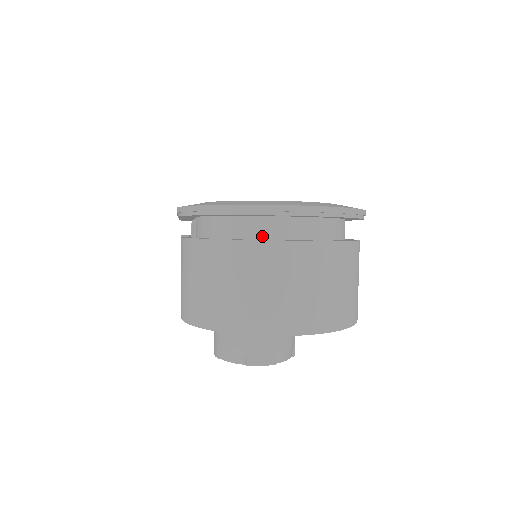
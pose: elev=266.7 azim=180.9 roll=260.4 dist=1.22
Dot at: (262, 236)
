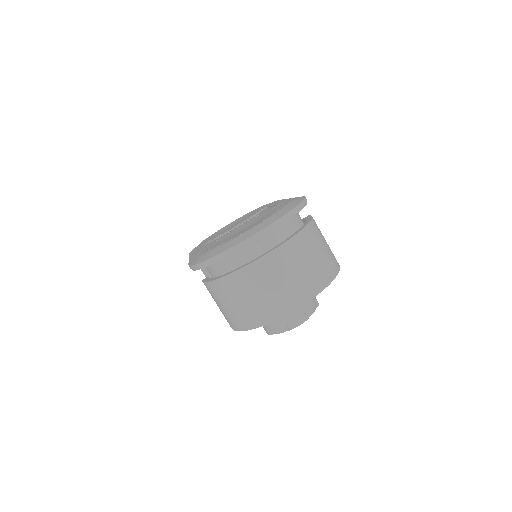
Dot at: (249, 259)
